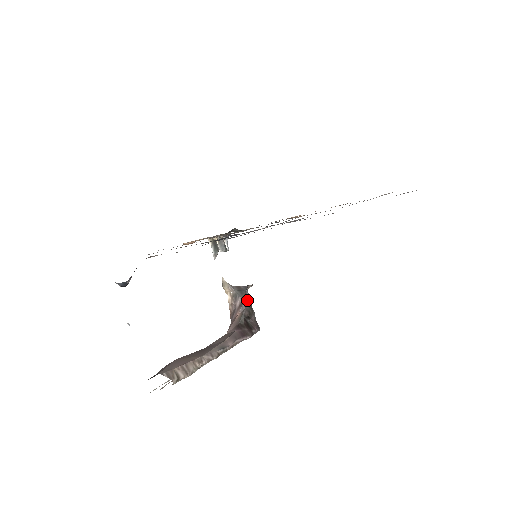
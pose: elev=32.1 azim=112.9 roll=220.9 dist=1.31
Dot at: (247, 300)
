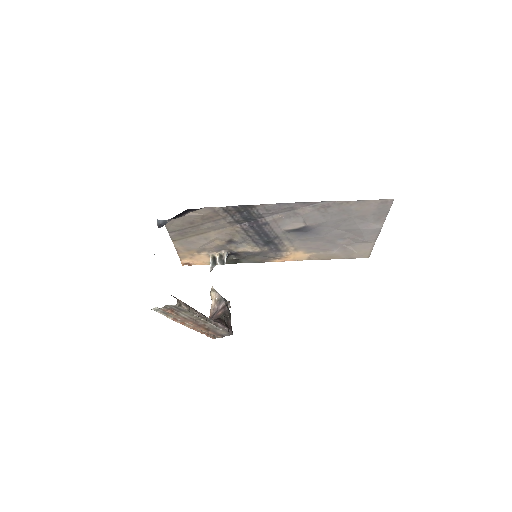
Dot at: occluded
